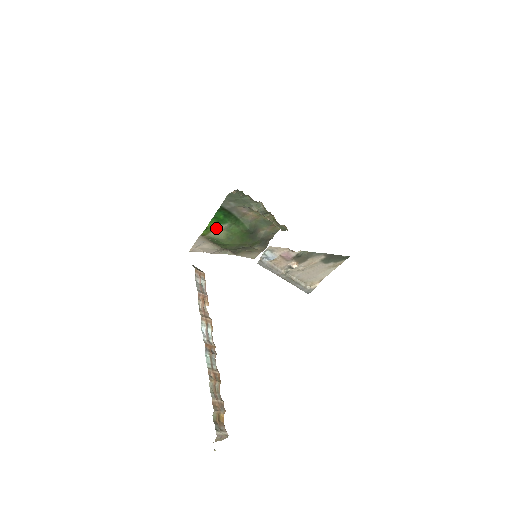
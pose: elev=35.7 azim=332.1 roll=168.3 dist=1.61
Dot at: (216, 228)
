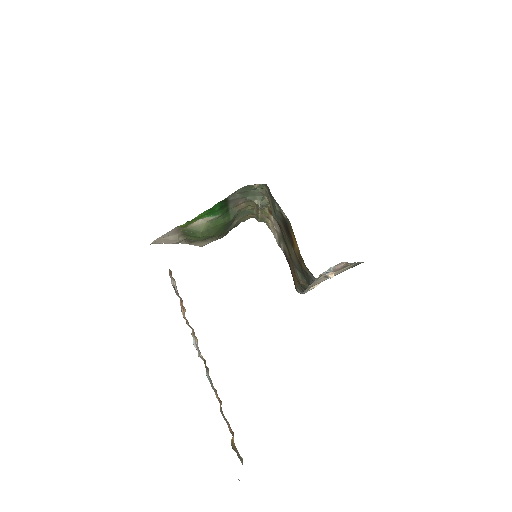
Dot at: (199, 219)
